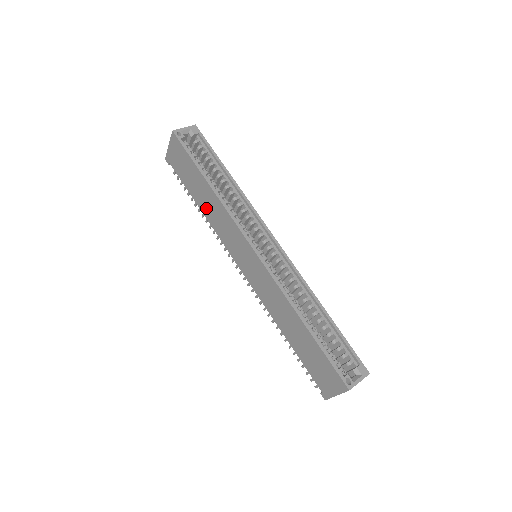
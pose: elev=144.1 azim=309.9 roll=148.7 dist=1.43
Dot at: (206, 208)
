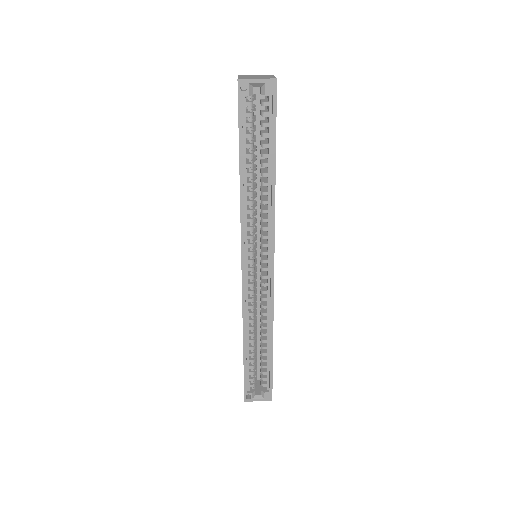
Dot at: occluded
